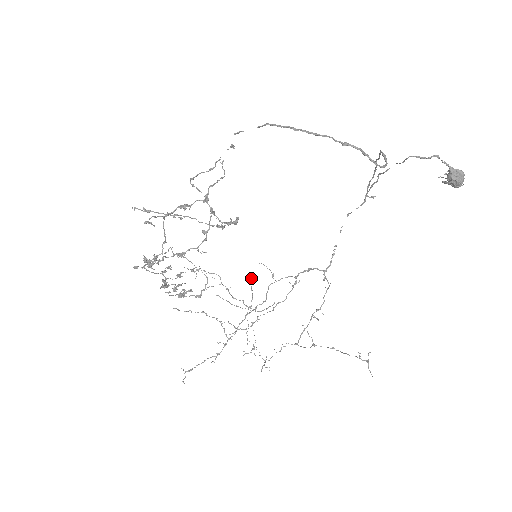
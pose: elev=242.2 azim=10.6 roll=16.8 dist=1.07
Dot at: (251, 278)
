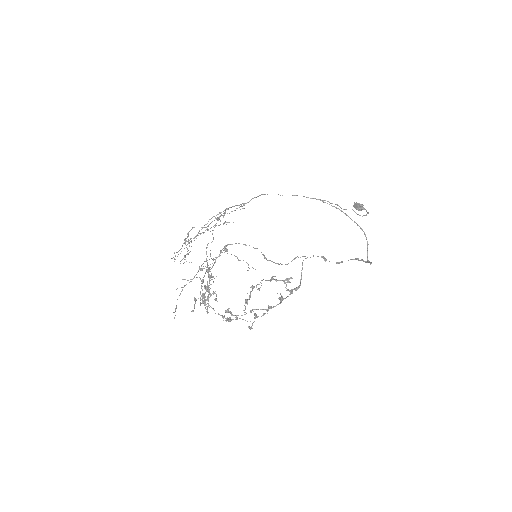
Dot at: occluded
